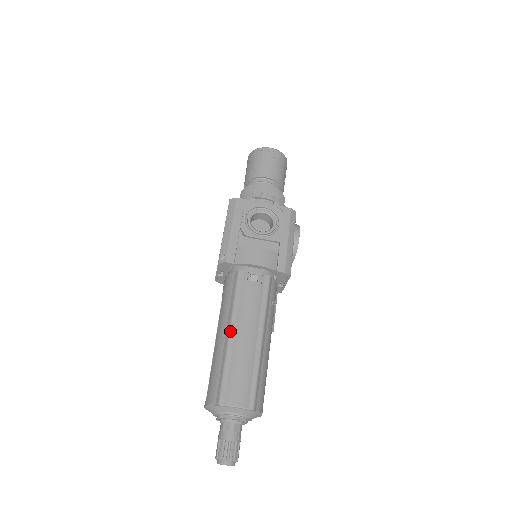
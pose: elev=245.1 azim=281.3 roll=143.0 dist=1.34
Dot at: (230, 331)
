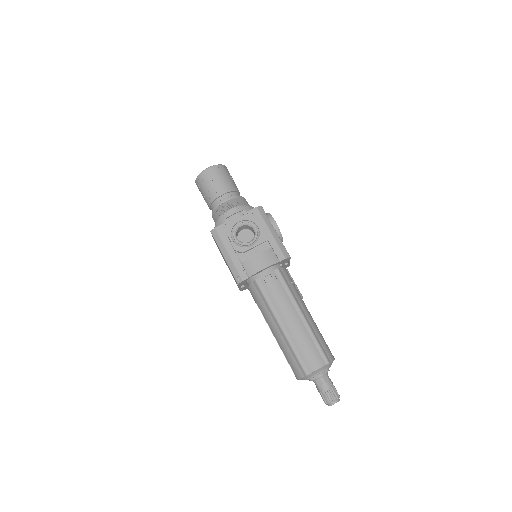
Dot at: (280, 325)
